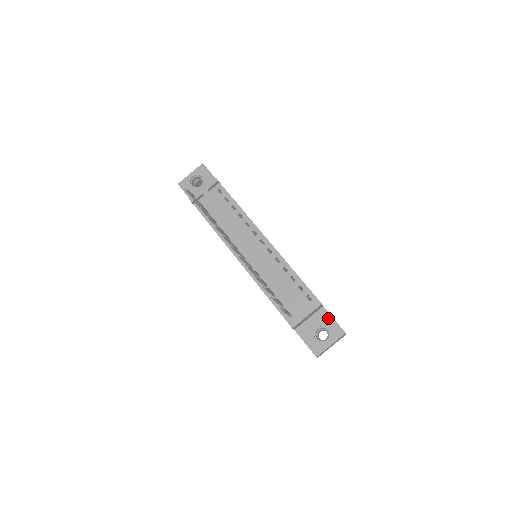
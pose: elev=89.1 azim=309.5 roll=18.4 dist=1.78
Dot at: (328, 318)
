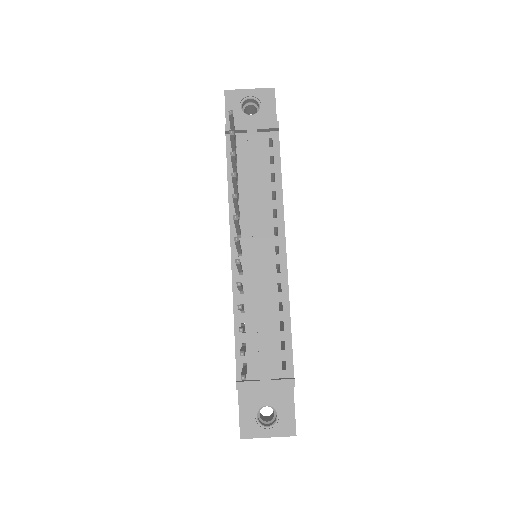
Dot at: (288, 402)
